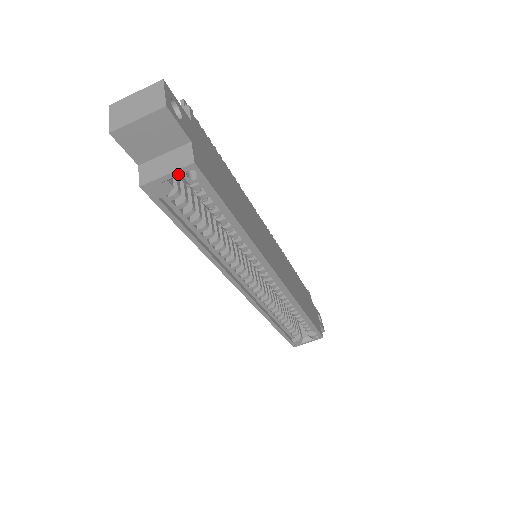
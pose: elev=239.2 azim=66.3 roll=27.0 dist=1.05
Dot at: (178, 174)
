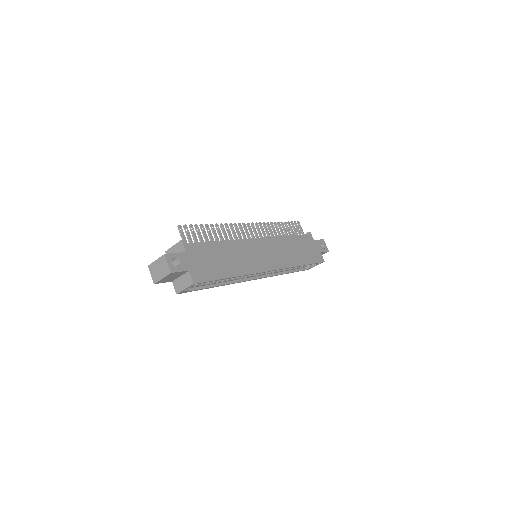
Dot at: occluded
